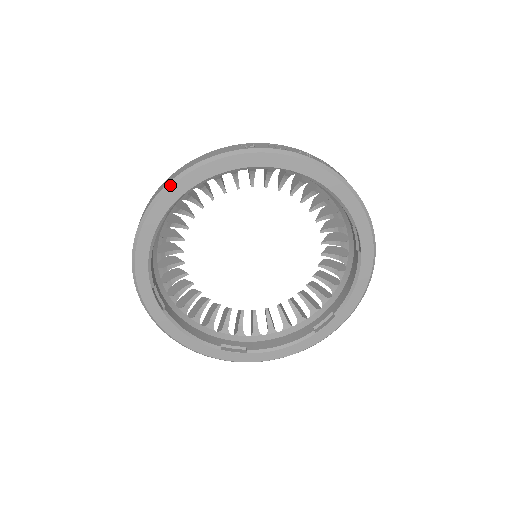
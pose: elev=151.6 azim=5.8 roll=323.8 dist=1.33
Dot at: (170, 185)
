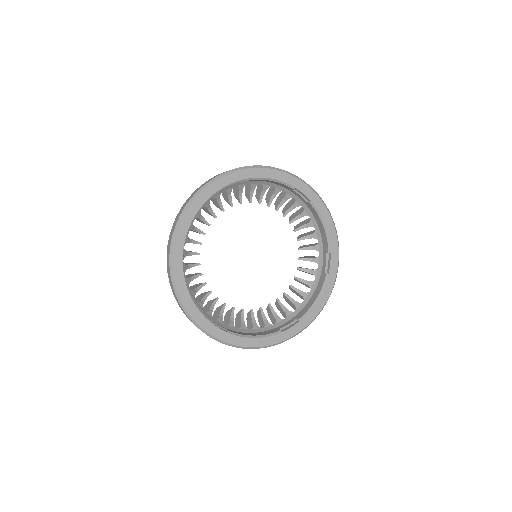
Dot at: (234, 171)
